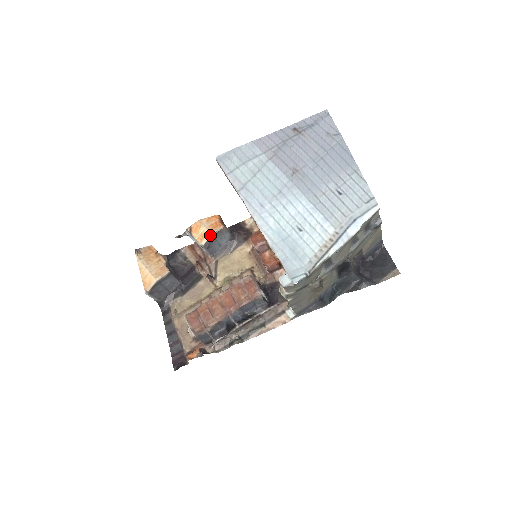
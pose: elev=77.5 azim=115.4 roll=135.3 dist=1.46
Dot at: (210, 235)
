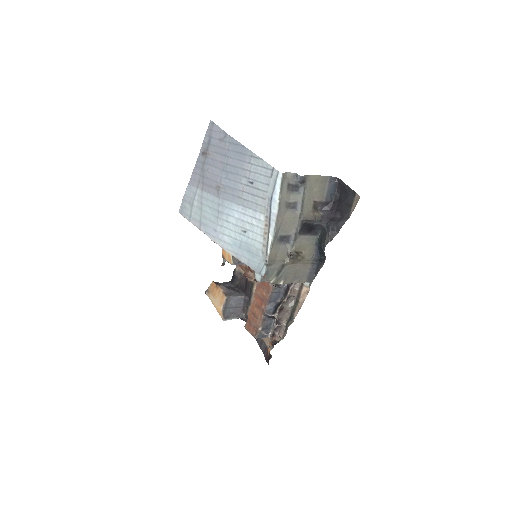
Dot at: (231, 255)
